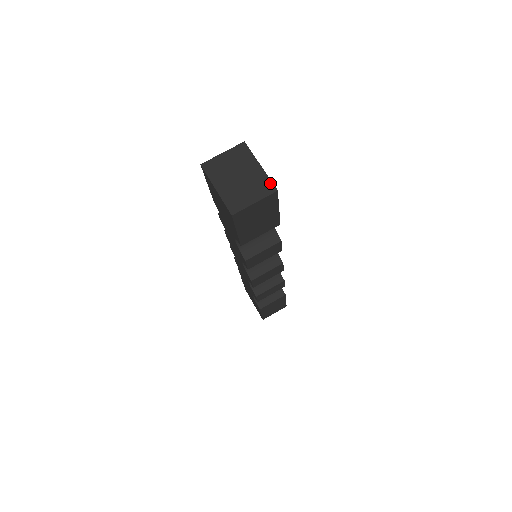
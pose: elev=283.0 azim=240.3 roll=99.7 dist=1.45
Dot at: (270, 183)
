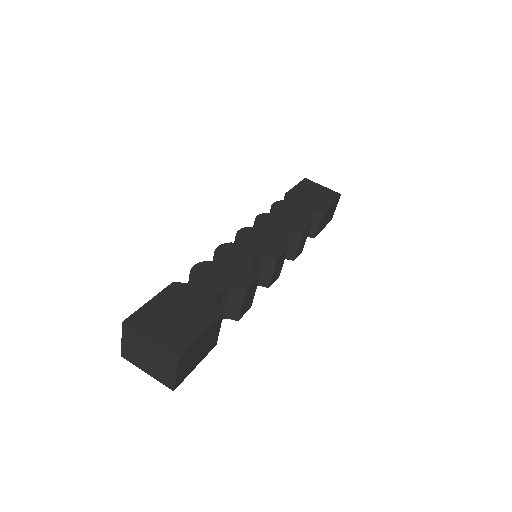
Dot at: (169, 354)
